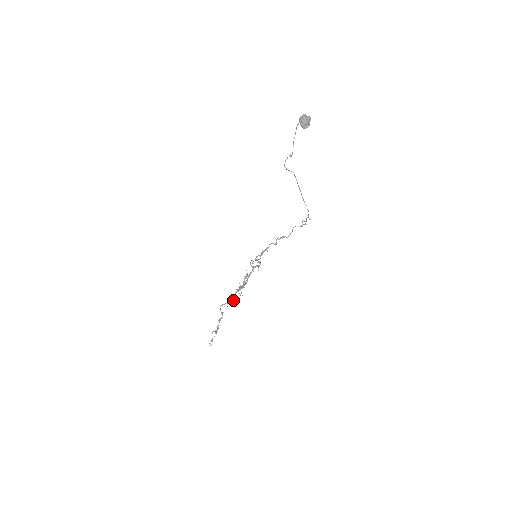
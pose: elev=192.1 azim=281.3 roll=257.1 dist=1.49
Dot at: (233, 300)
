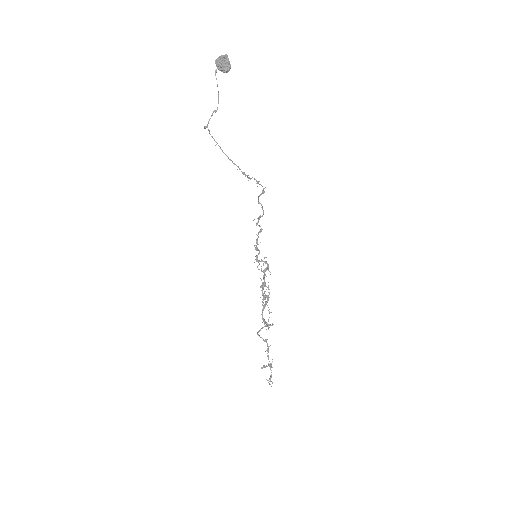
Dot at: occluded
